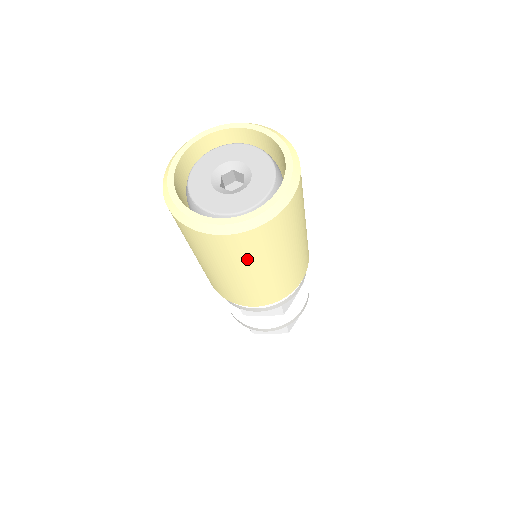
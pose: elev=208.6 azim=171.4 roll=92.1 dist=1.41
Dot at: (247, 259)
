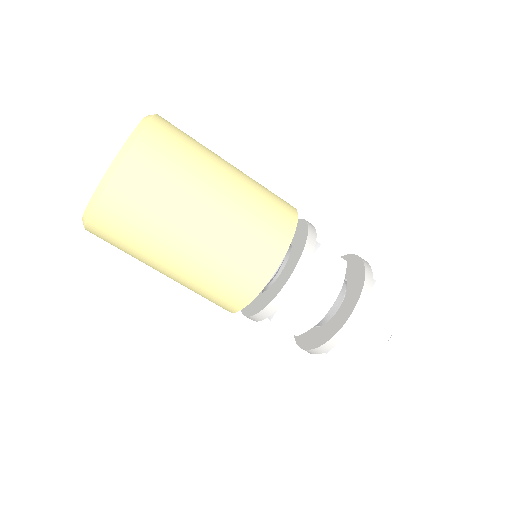
Dot at: (150, 226)
